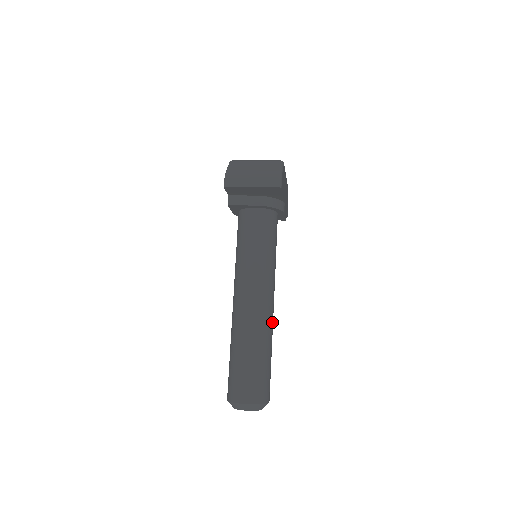
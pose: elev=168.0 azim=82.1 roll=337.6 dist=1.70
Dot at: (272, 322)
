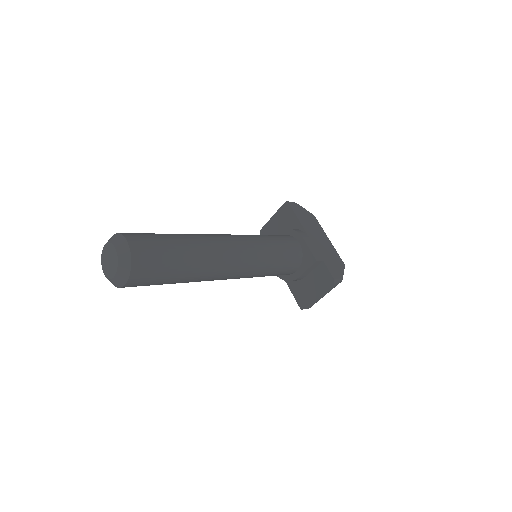
Dot at: (211, 241)
